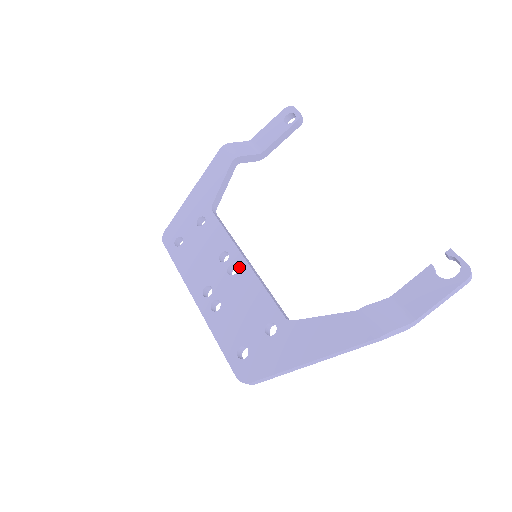
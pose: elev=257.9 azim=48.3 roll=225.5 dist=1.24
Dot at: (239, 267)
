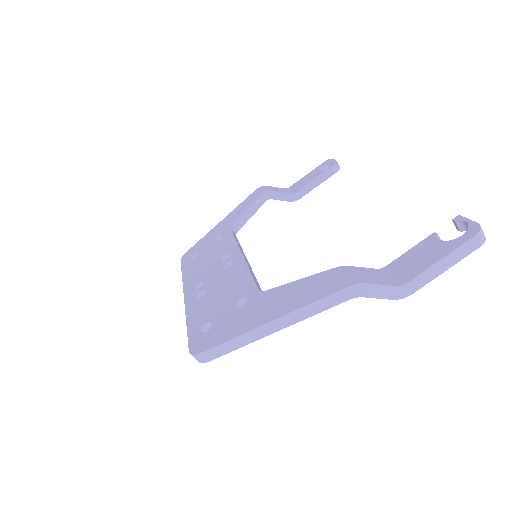
Dot at: (234, 261)
